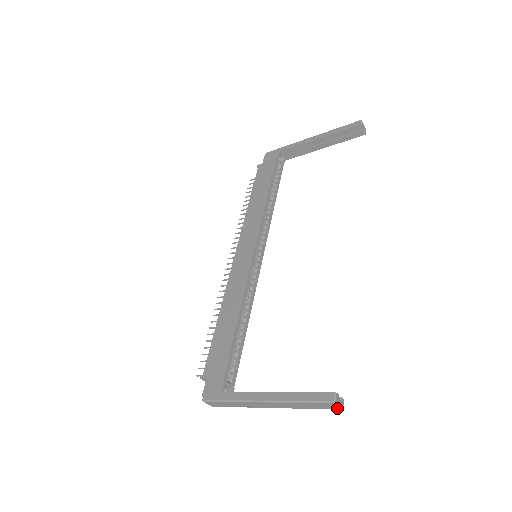
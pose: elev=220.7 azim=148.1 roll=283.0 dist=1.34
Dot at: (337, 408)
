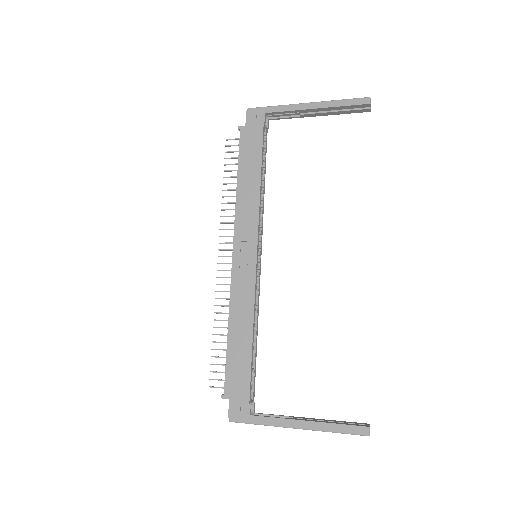
Dot at: occluded
